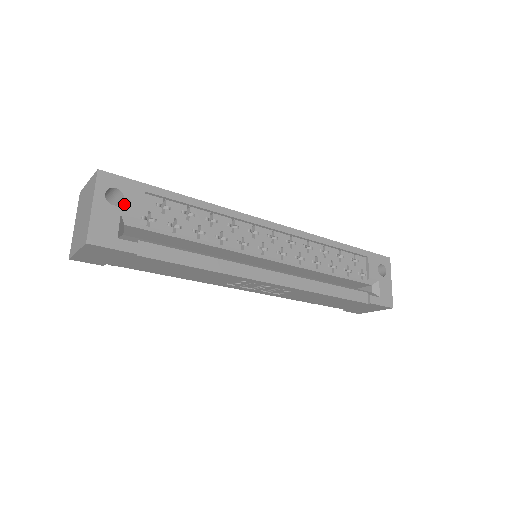
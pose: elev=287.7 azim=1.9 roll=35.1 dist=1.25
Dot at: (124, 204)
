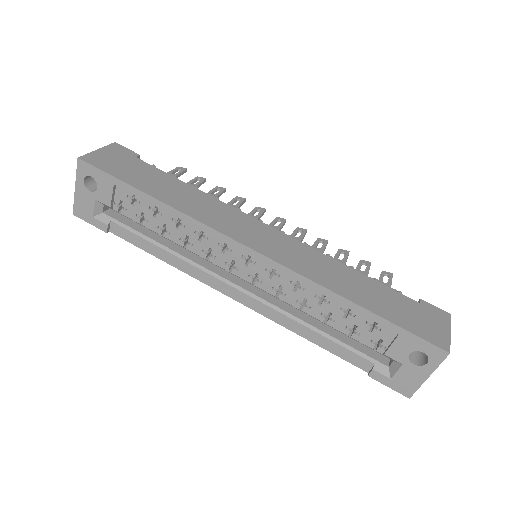
Dot at: (98, 192)
